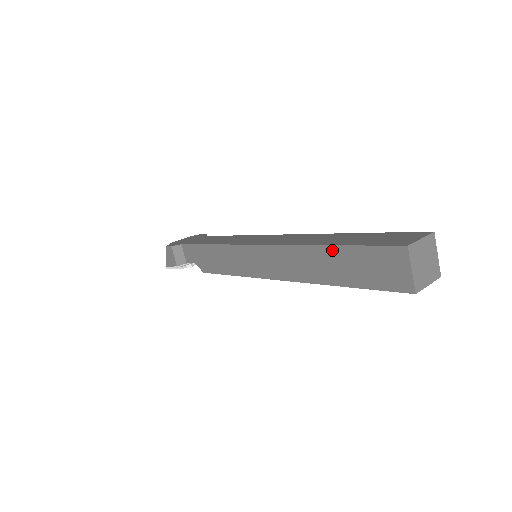
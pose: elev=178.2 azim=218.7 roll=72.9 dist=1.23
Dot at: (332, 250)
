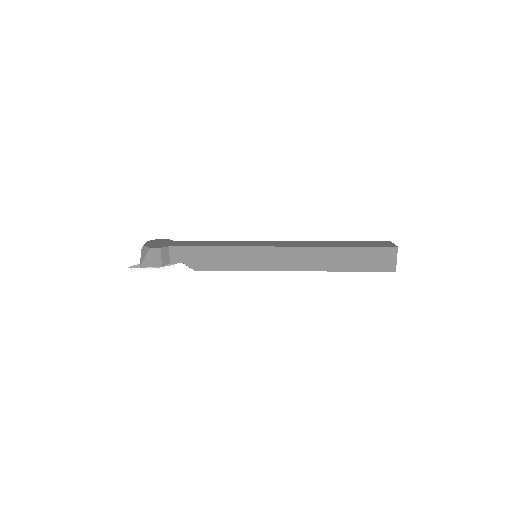
Dot at: (347, 250)
